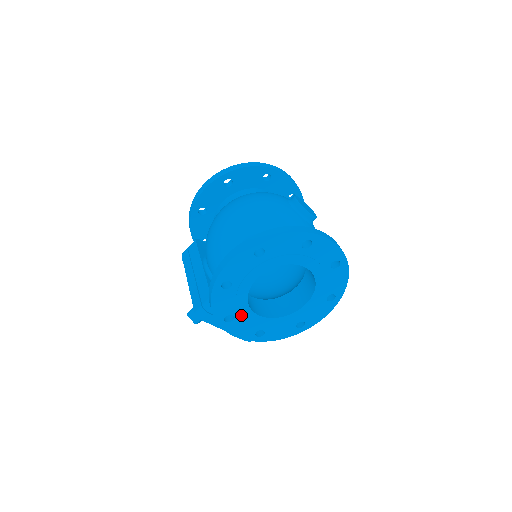
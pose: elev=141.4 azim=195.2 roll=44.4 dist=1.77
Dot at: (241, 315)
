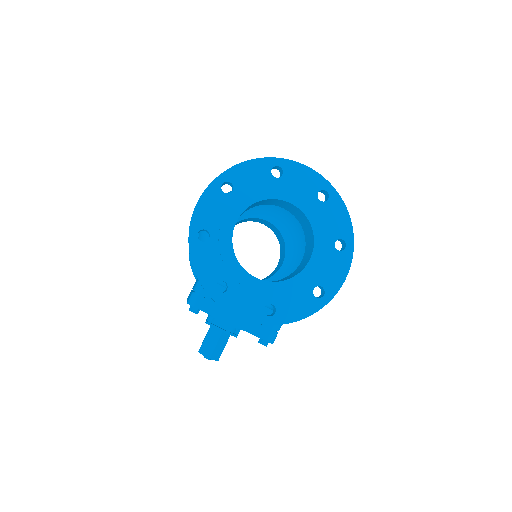
Dot at: (235, 281)
